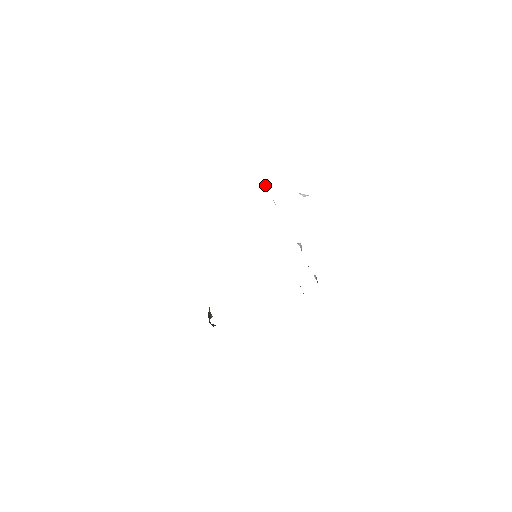
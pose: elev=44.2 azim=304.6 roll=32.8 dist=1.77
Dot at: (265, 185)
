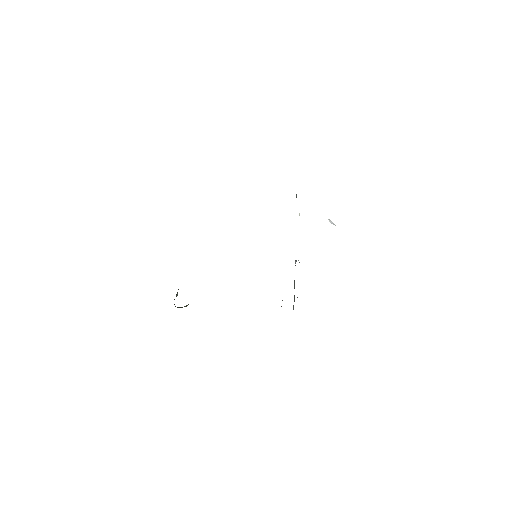
Dot at: occluded
